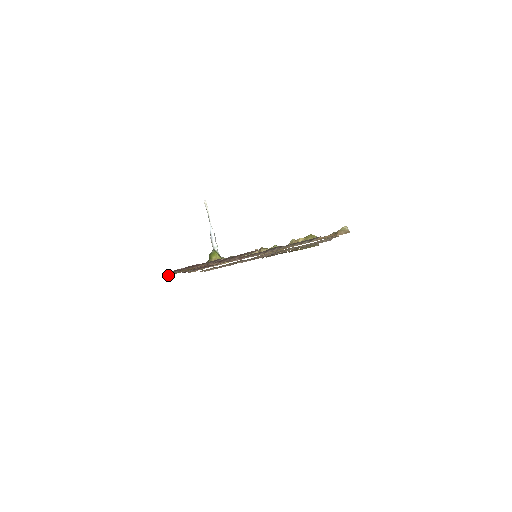
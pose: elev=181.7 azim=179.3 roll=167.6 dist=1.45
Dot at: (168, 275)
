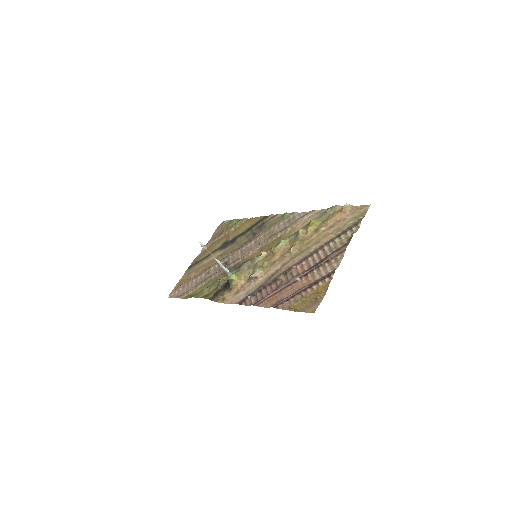
Dot at: (301, 308)
